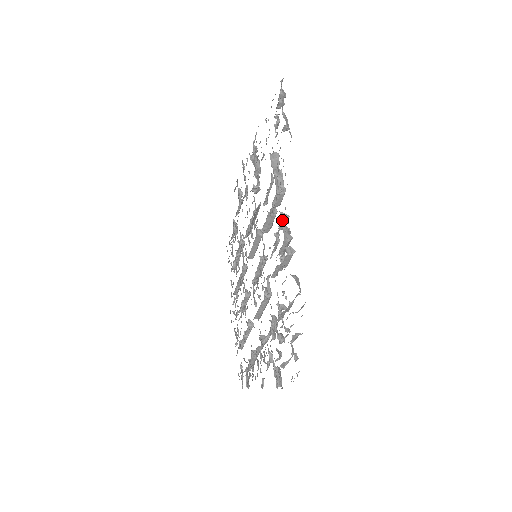
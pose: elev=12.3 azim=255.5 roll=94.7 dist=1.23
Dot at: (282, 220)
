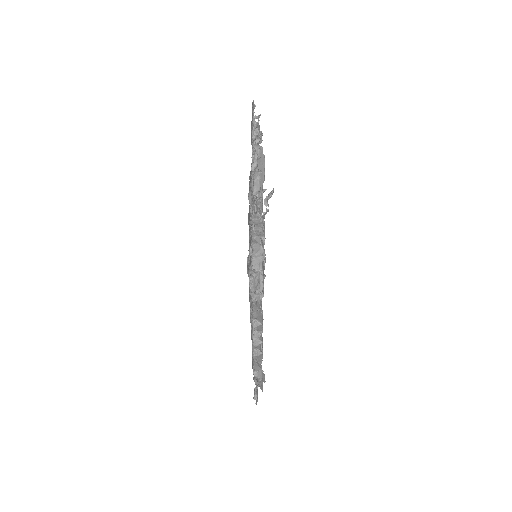
Dot at: (254, 328)
